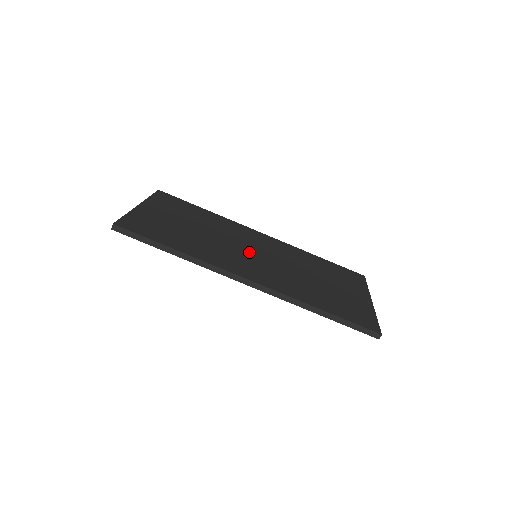
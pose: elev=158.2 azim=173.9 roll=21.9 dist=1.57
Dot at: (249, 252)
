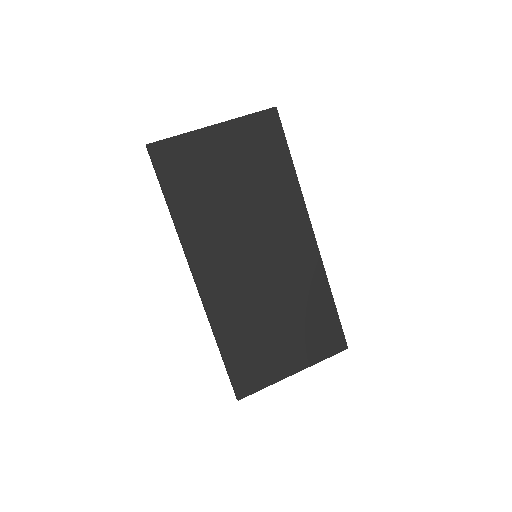
Dot at: (250, 250)
